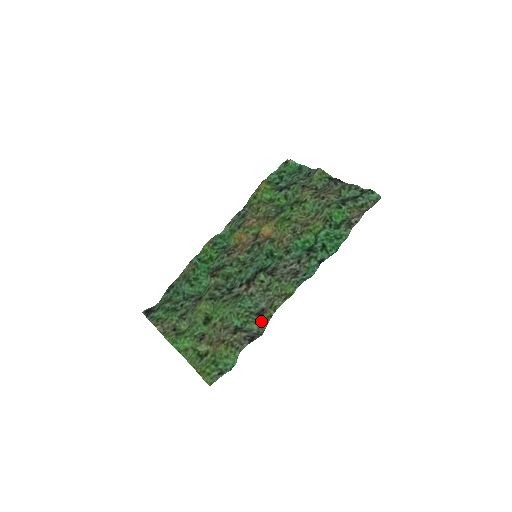
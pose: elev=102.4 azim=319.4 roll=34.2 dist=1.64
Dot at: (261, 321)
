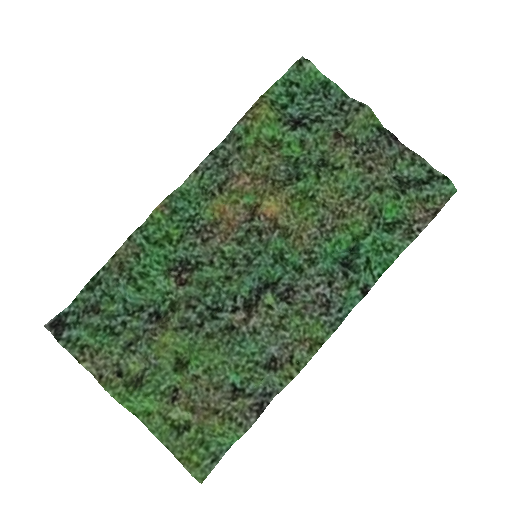
Dot at: (272, 377)
